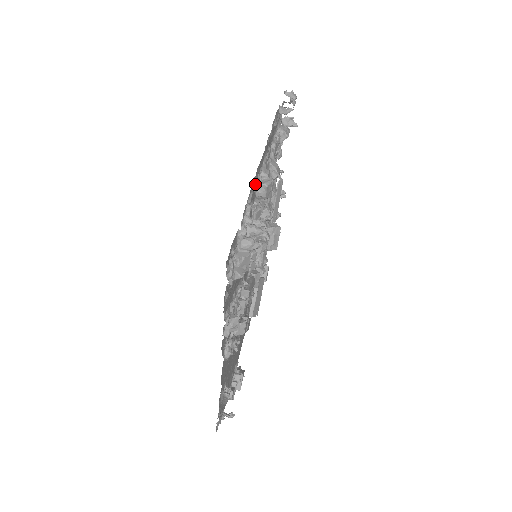
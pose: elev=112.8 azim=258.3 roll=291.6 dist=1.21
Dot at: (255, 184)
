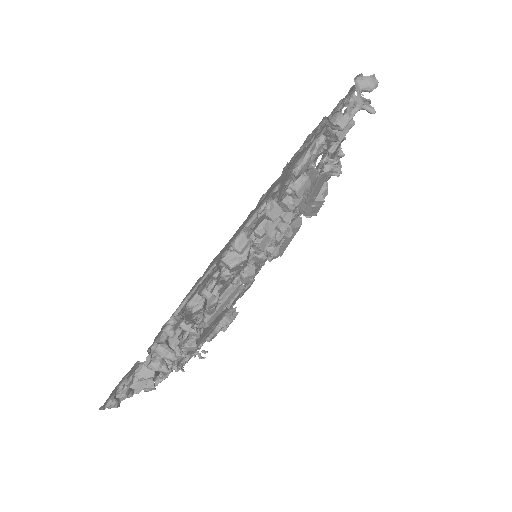
Dot at: (204, 277)
